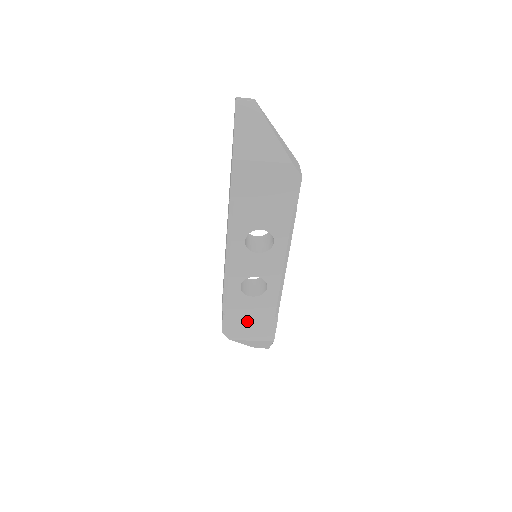
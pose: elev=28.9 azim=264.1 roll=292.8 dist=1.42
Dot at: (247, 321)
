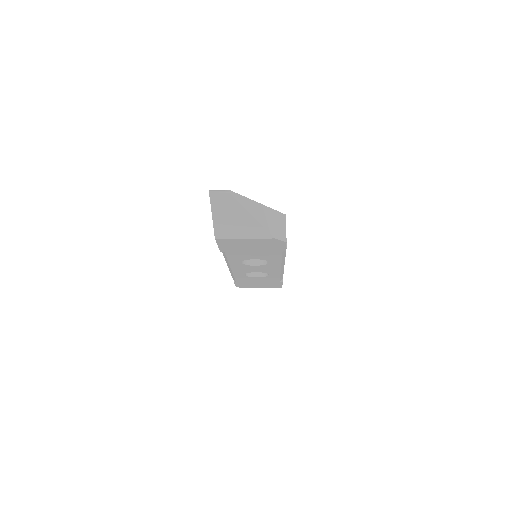
Dot at: (256, 283)
